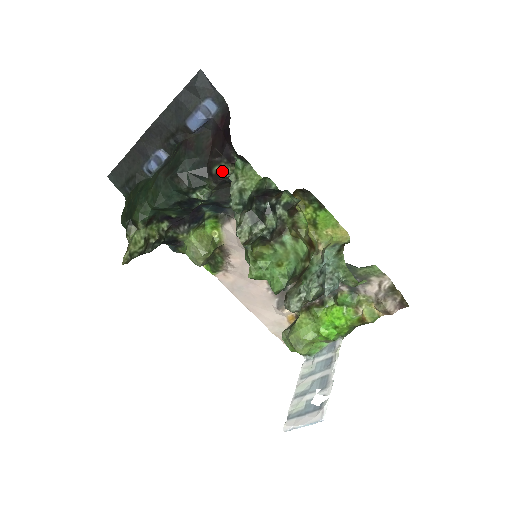
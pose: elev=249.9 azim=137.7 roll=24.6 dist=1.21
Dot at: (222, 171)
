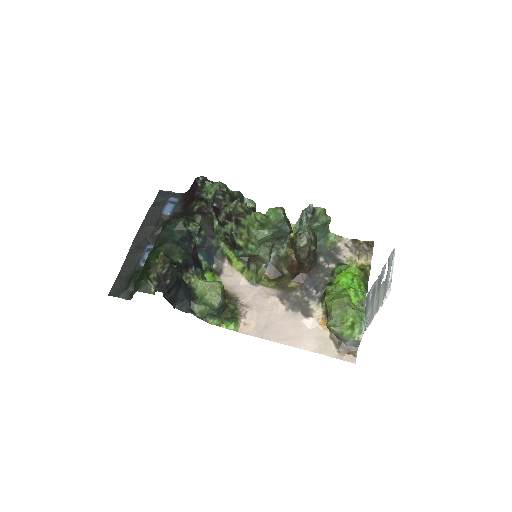
Dot at: (200, 206)
